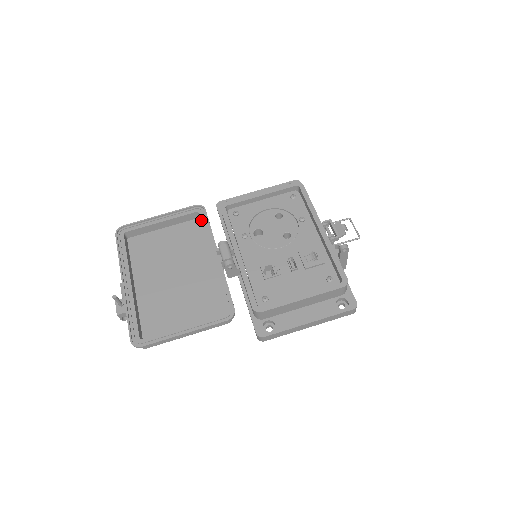
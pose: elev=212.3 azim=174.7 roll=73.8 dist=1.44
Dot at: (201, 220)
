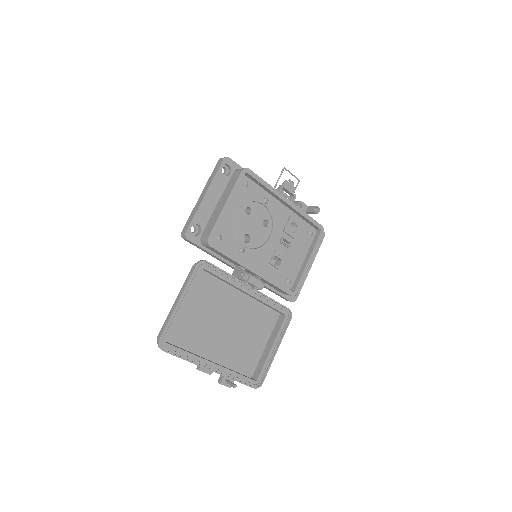
Dot at: (212, 273)
